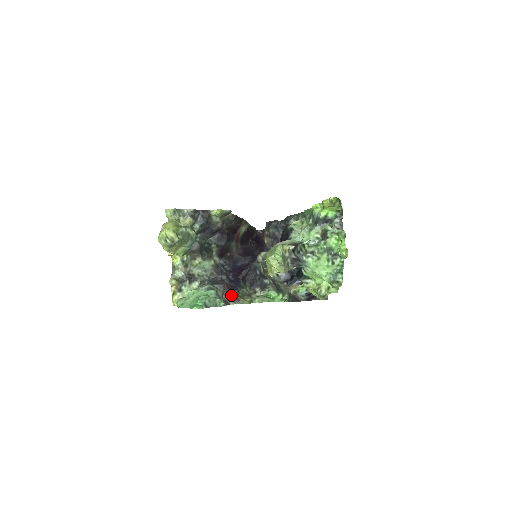
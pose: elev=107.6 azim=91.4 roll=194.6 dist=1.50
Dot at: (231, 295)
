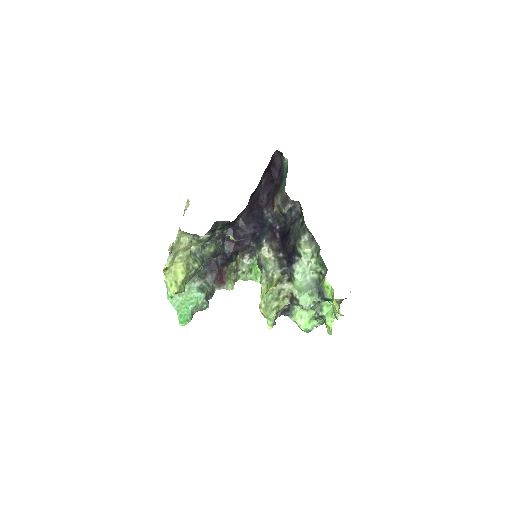
Dot at: (219, 282)
